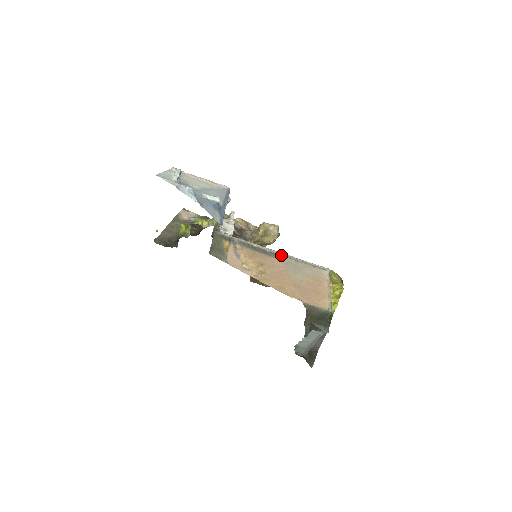
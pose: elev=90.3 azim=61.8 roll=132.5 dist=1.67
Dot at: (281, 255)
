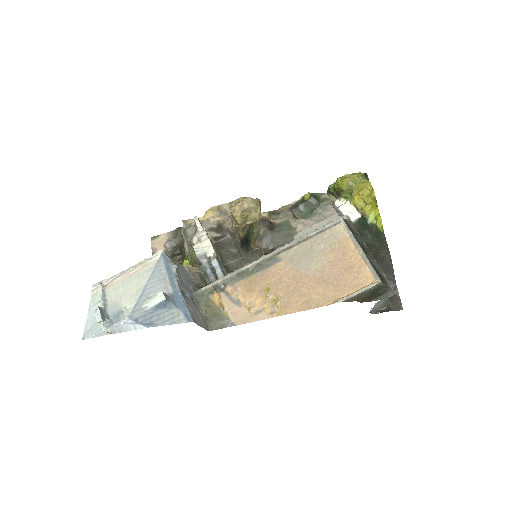
Dot at: (279, 253)
